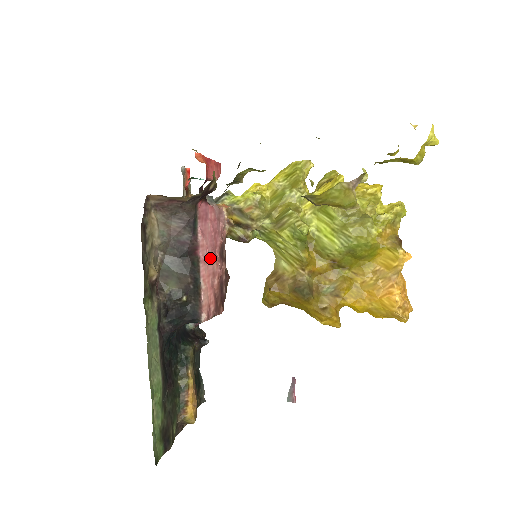
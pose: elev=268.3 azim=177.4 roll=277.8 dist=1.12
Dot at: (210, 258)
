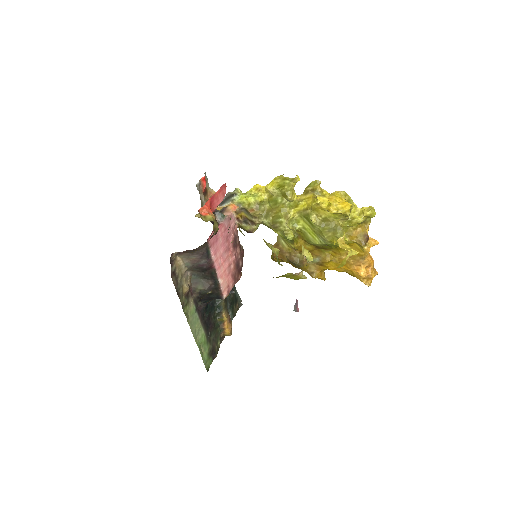
Dot at: (225, 258)
